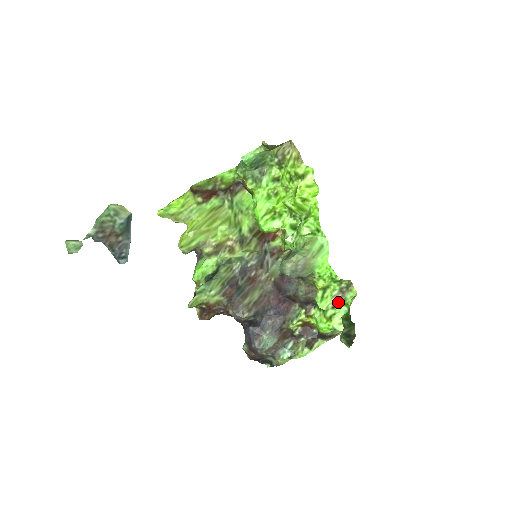
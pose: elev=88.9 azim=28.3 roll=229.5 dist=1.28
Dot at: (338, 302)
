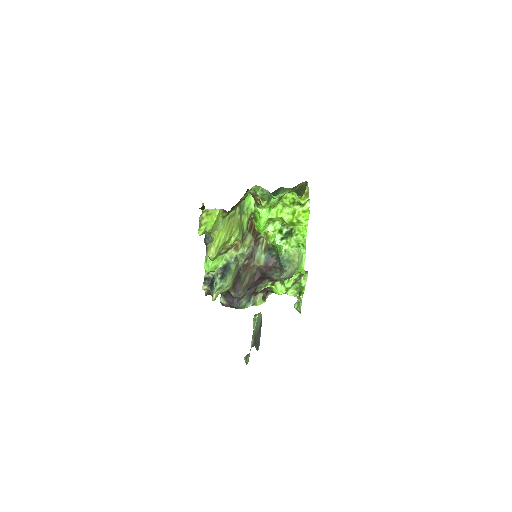
Dot at: (296, 282)
